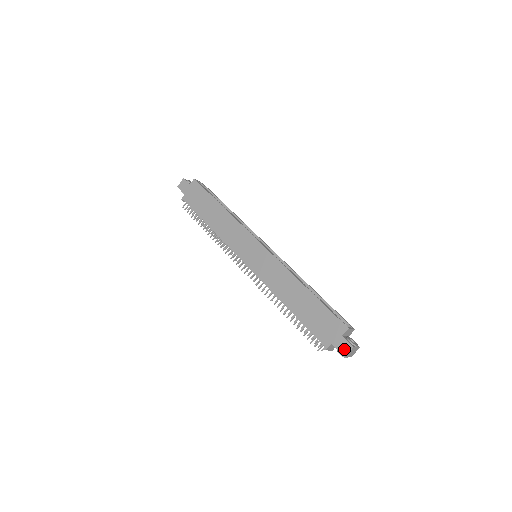
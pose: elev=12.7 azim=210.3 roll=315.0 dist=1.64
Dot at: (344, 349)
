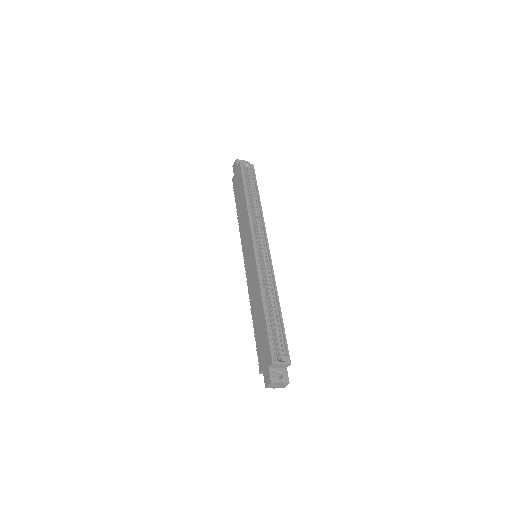
Dot at: (266, 381)
